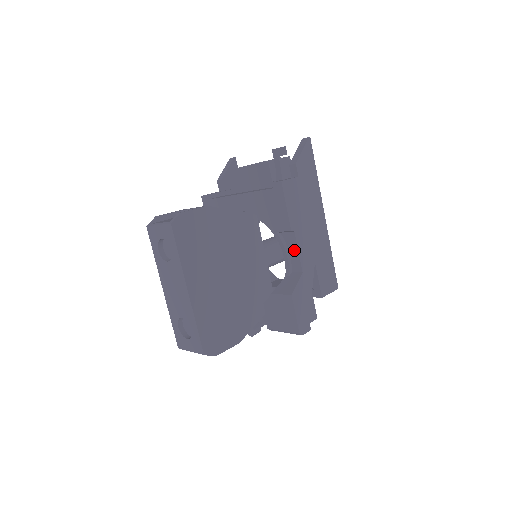
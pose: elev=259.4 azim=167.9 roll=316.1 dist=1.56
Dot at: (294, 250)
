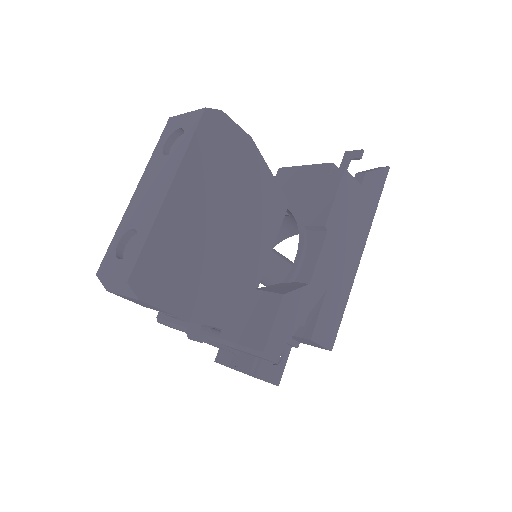
Dot at: (314, 253)
